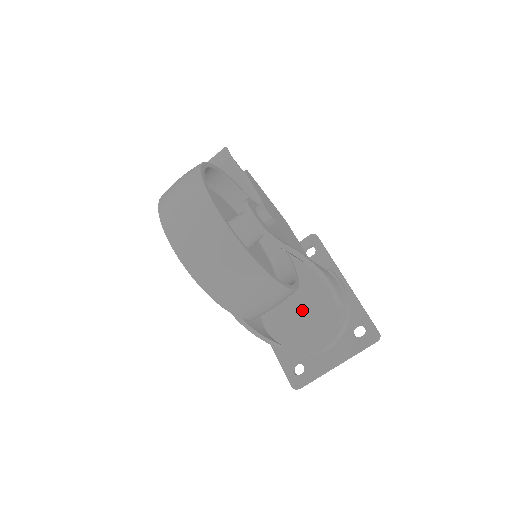
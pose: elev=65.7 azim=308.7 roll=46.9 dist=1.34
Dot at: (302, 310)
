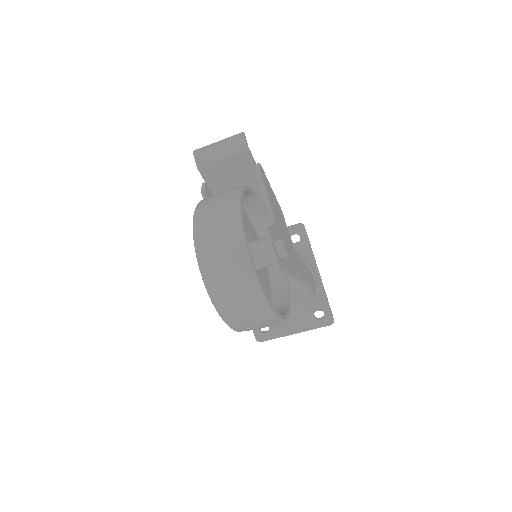
Dot at: occluded
